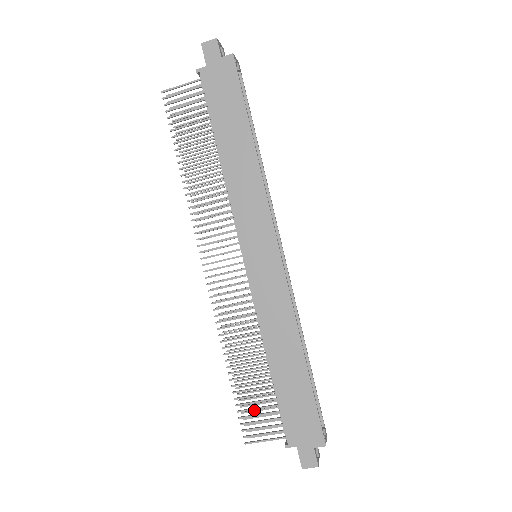
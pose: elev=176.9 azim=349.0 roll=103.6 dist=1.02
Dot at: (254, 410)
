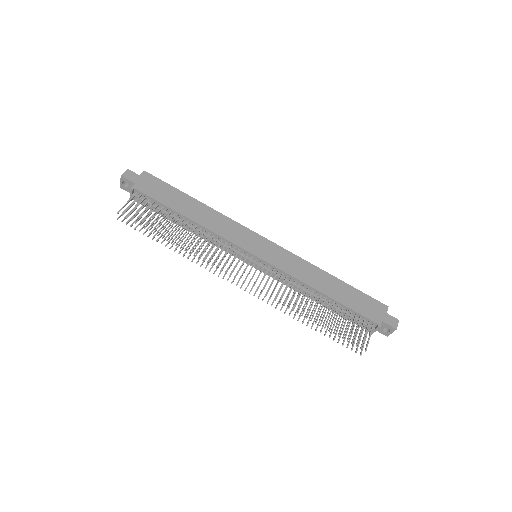
Dot at: (345, 336)
